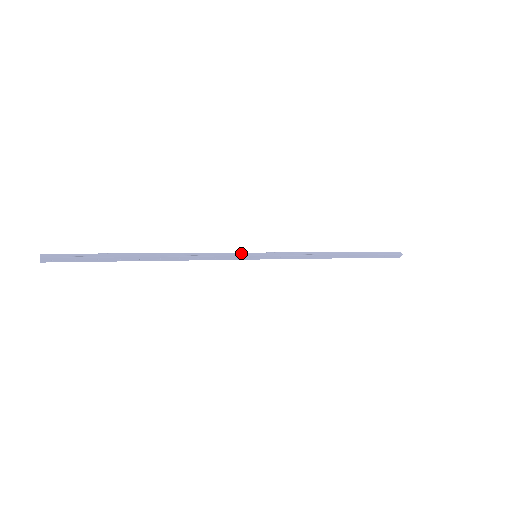
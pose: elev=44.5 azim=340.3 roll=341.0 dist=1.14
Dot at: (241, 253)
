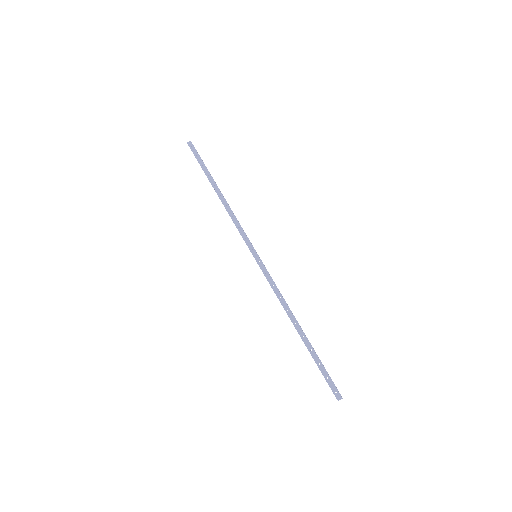
Dot at: occluded
